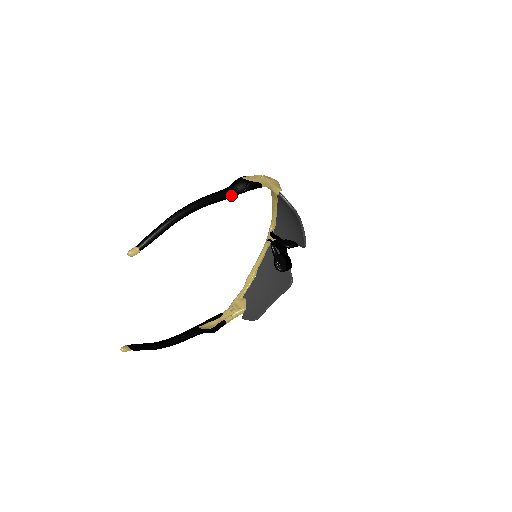
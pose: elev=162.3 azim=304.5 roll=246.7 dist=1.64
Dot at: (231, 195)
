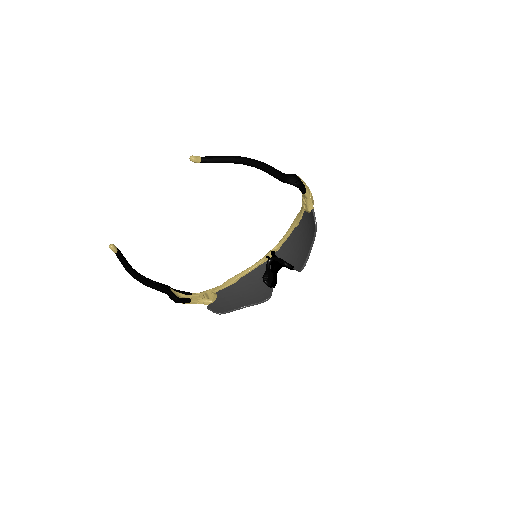
Dot at: (284, 179)
